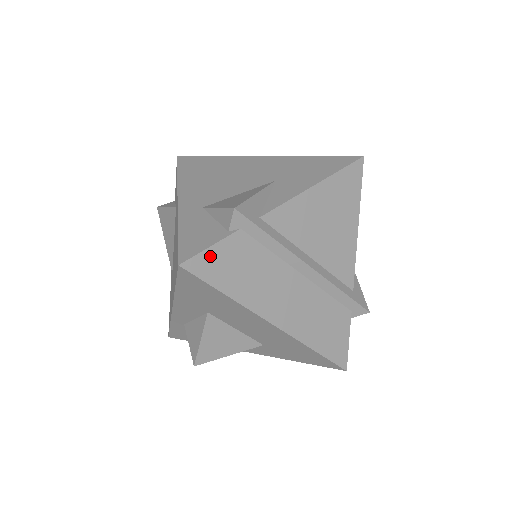
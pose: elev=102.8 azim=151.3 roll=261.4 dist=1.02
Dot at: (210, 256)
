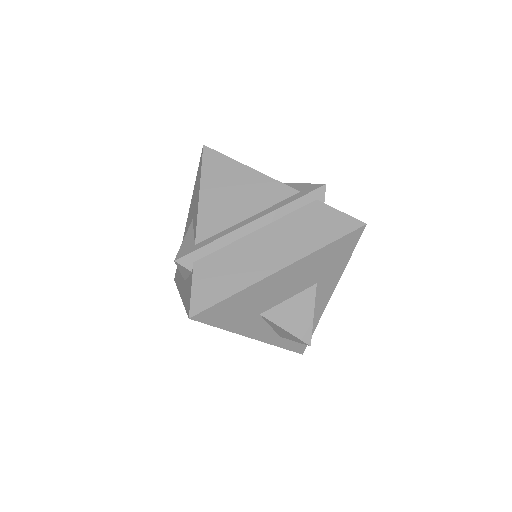
Dot at: (197, 293)
